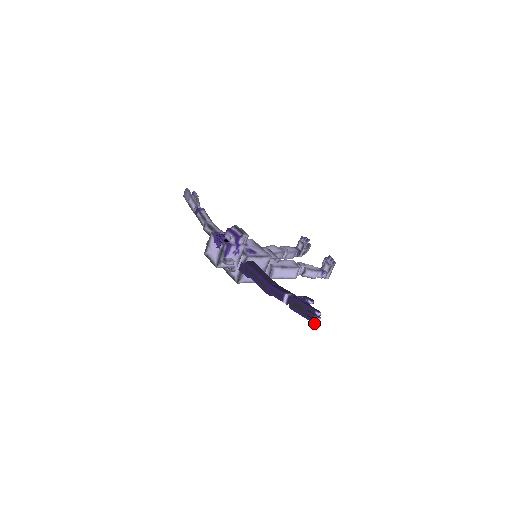
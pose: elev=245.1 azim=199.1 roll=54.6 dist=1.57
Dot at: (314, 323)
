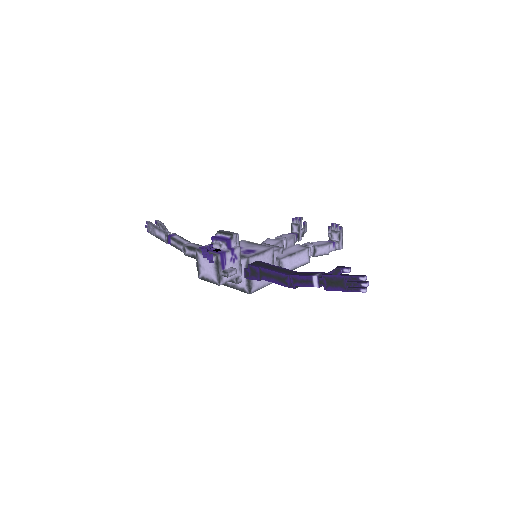
Dot at: (363, 292)
